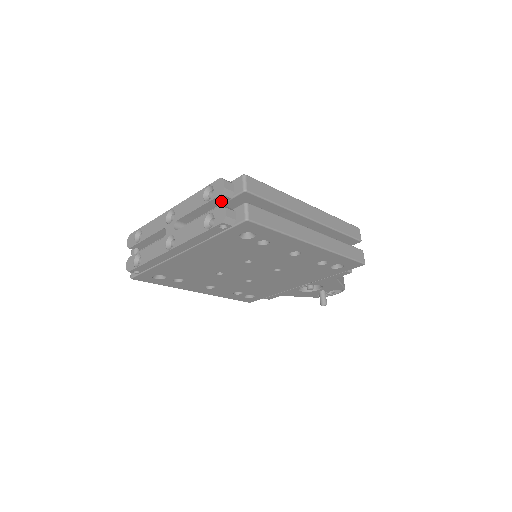
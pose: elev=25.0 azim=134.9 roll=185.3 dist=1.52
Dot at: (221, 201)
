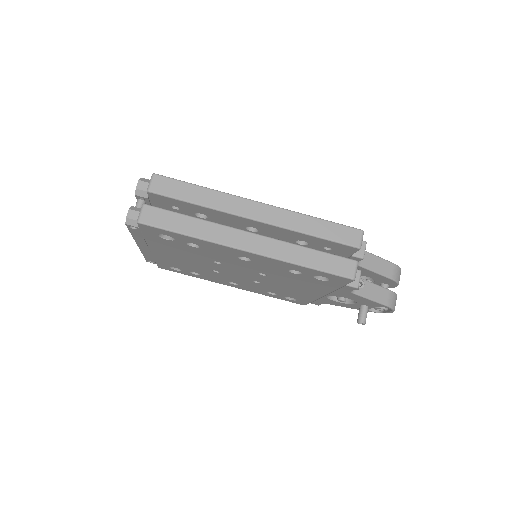
Dot at: (137, 202)
